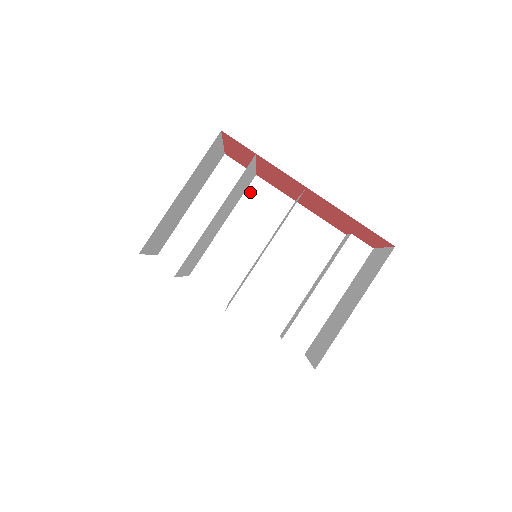
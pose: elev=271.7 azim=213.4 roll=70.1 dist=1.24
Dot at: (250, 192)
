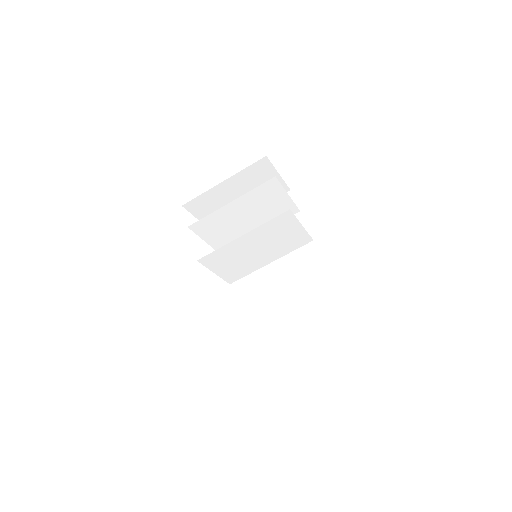
Dot at: occluded
